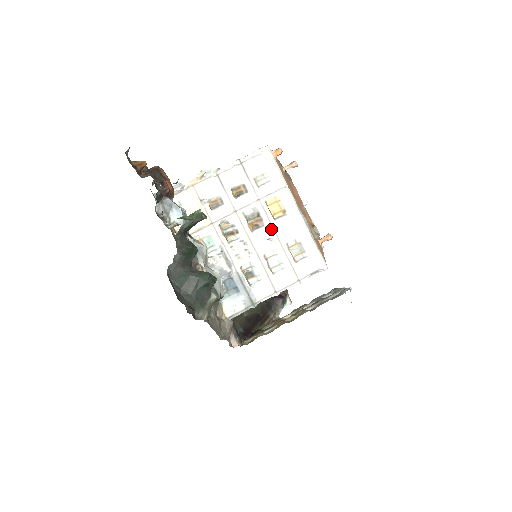
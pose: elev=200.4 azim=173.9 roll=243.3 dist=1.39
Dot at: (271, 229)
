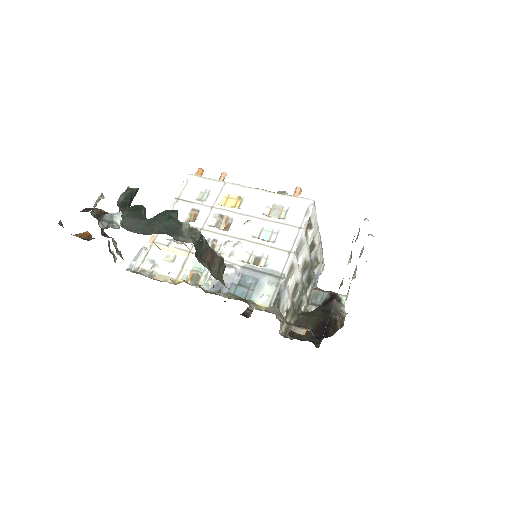
Dot at: (240, 216)
